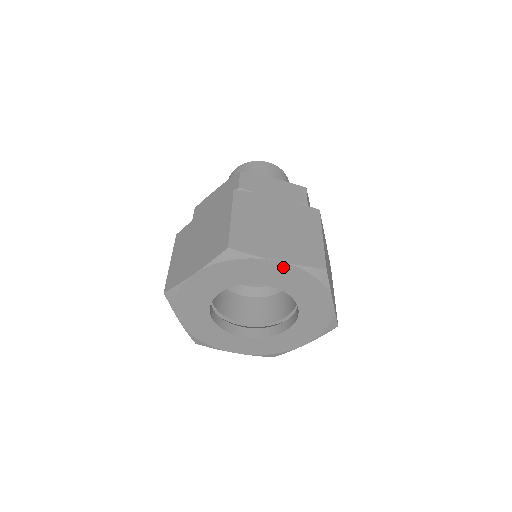
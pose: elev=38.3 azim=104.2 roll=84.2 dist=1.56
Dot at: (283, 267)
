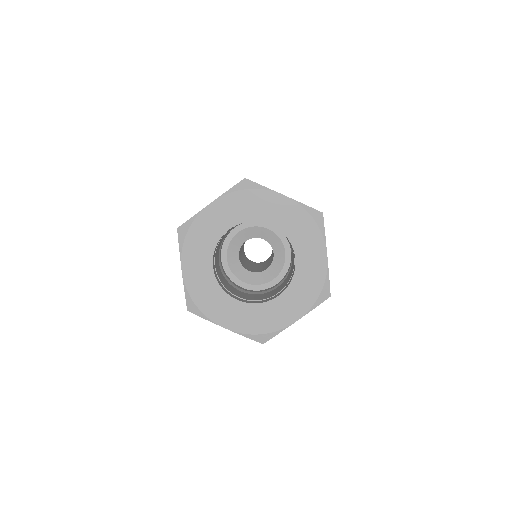
Dot at: (287, 203)
